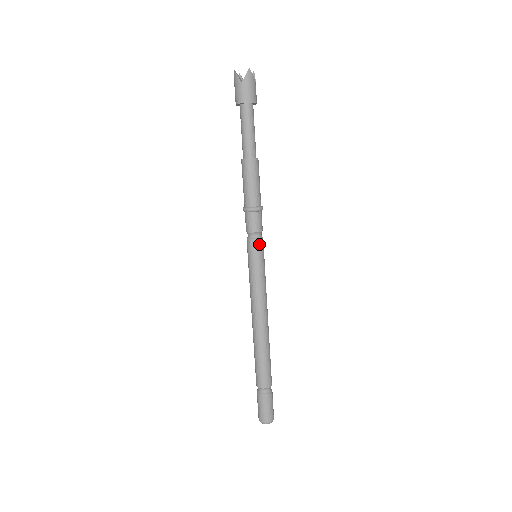
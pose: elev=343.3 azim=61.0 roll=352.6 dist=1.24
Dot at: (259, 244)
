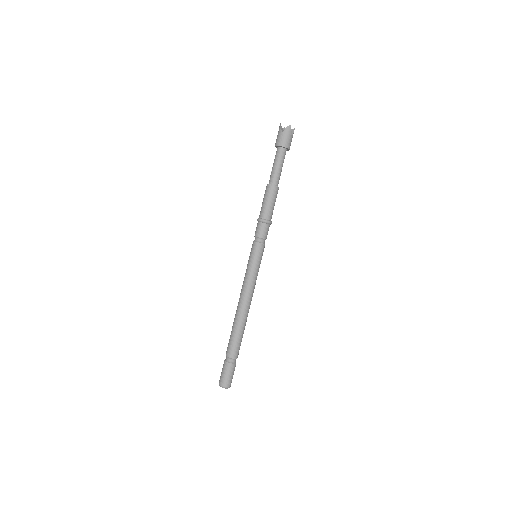
Dot at: (260, 247)
